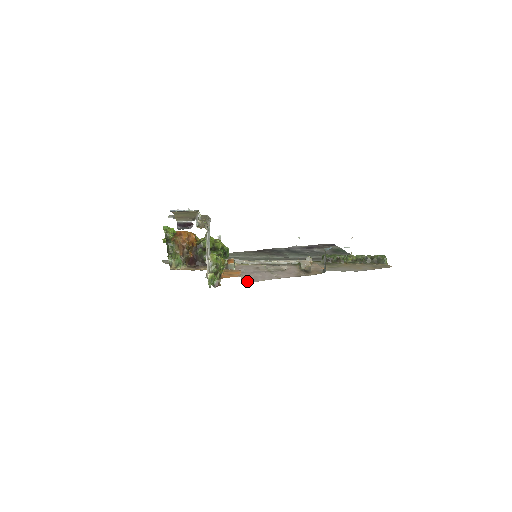
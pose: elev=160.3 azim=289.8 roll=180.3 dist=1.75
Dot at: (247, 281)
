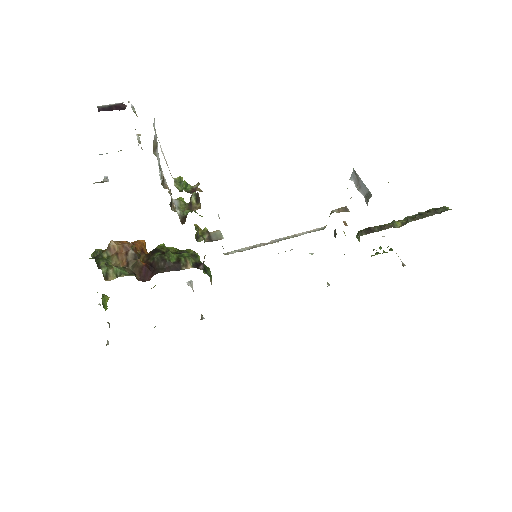
Dot at: occluded
